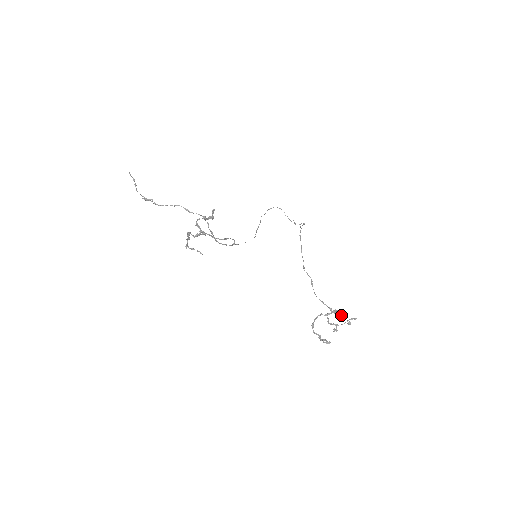
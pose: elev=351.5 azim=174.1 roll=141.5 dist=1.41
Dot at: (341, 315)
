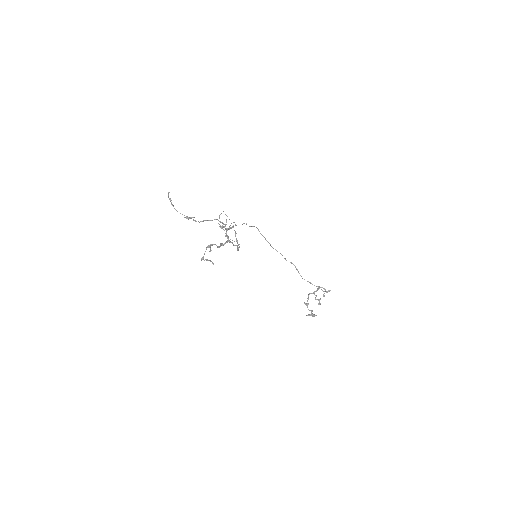
Dot at: (325, 290)
